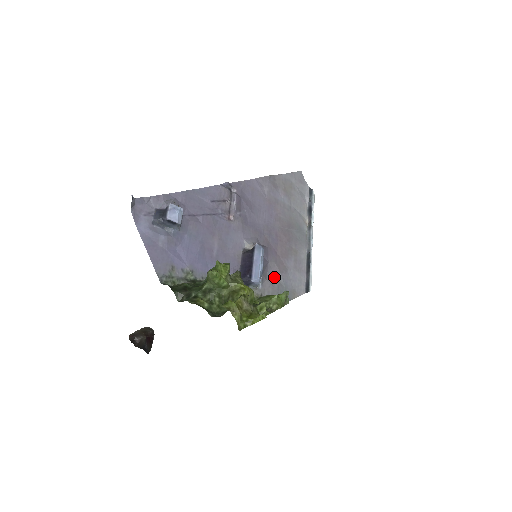
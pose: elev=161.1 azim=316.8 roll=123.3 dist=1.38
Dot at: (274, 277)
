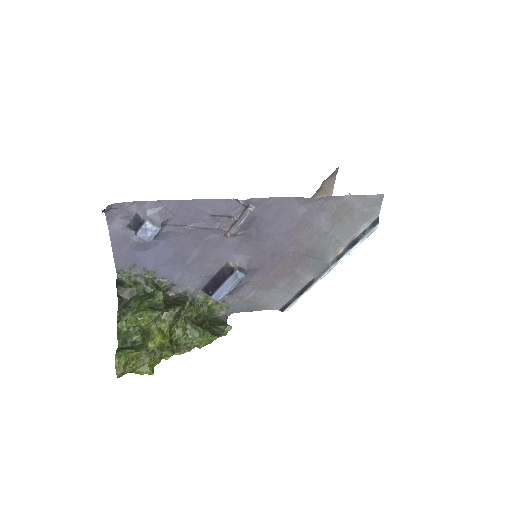
Dot at: (250, 291)
